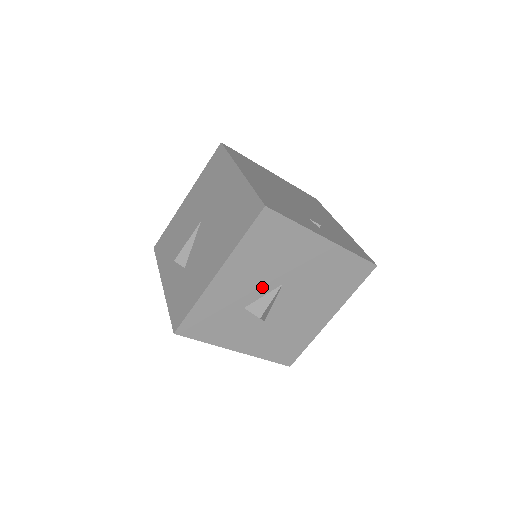
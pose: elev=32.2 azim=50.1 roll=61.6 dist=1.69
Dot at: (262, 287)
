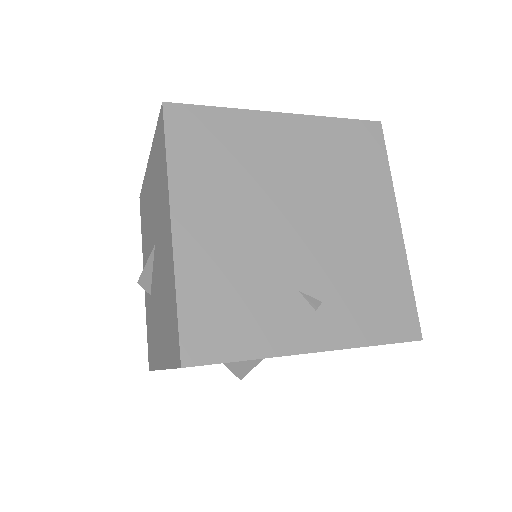
Dot at: occluded
